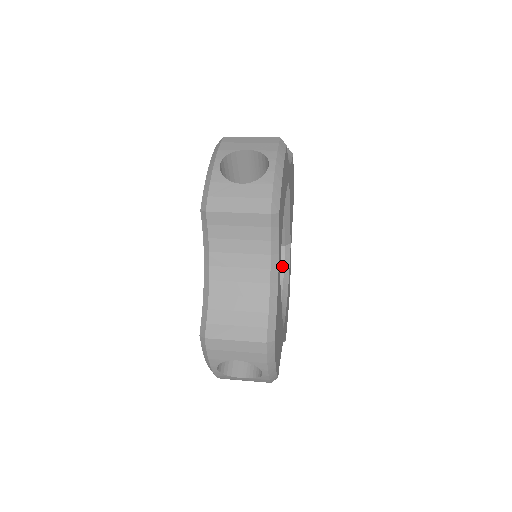
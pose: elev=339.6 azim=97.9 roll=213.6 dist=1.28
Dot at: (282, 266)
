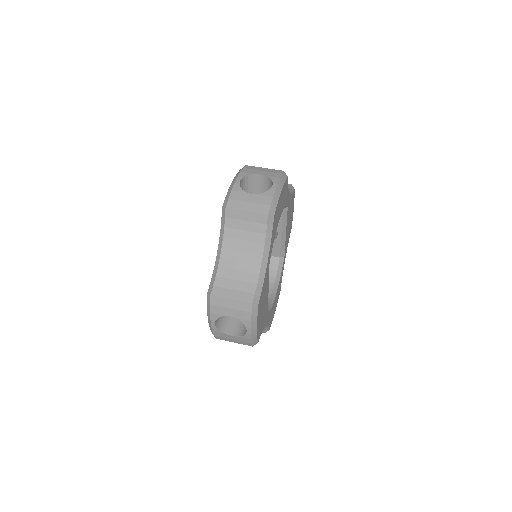
Dot at: (275, 272)
